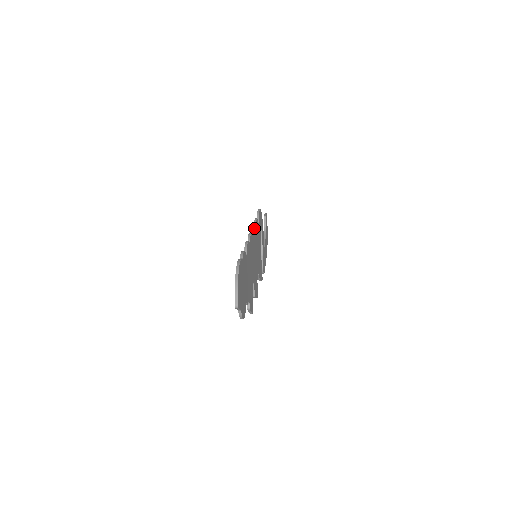
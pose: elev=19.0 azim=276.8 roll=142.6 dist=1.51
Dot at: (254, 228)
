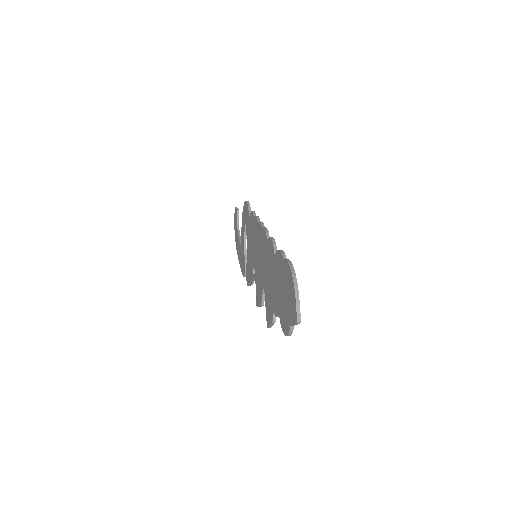
Dot at: occluded
